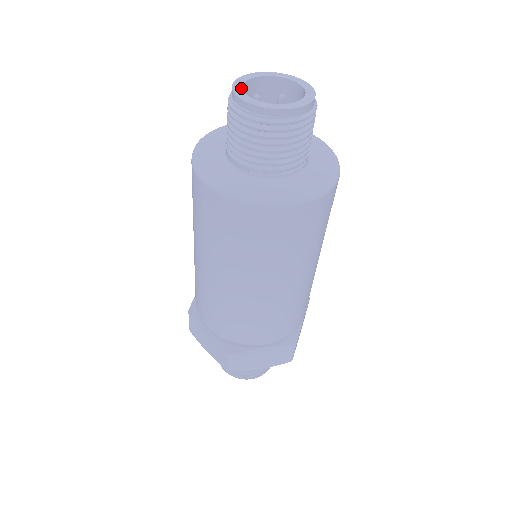
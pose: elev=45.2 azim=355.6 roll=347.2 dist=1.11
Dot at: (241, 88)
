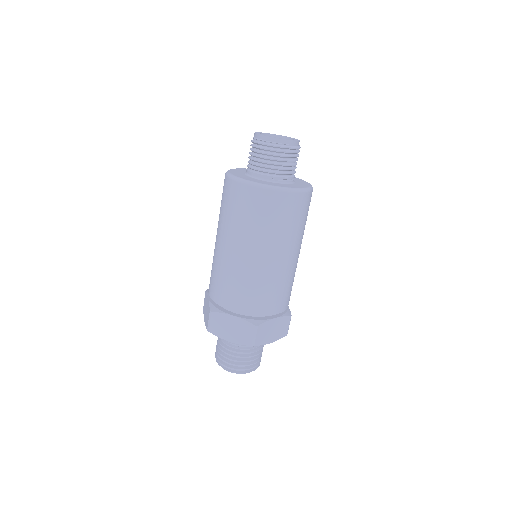
Dot at: occluded
